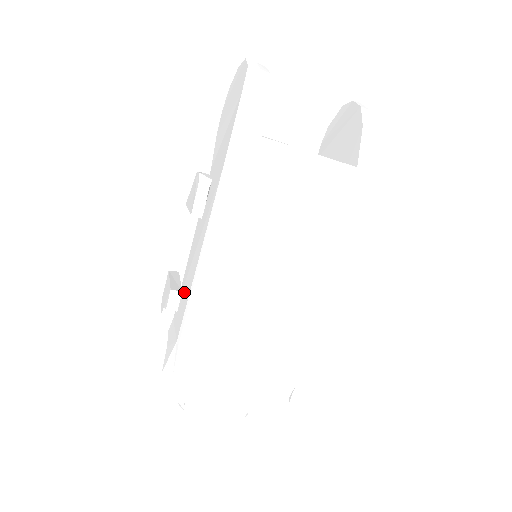
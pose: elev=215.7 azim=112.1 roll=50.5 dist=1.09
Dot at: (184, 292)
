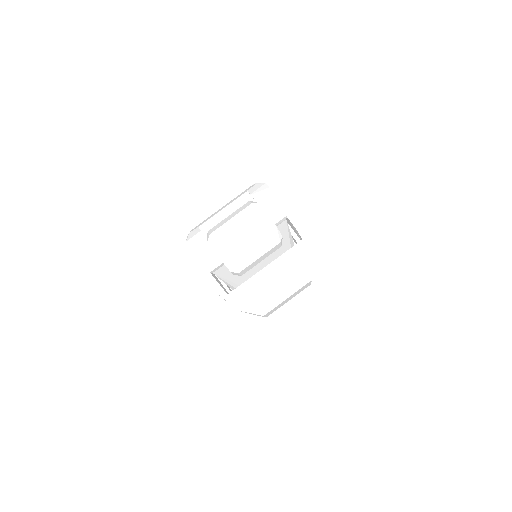
Dot at: occluded
